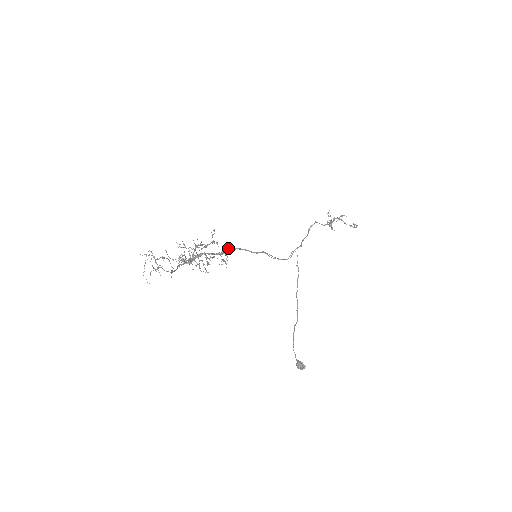
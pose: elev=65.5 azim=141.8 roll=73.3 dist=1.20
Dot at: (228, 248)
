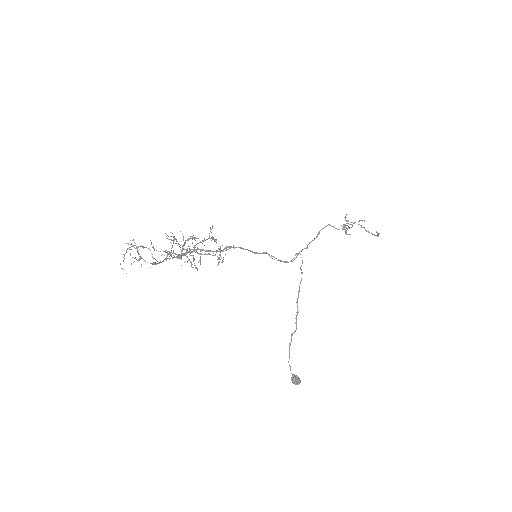
Dot at: (228, 246)
